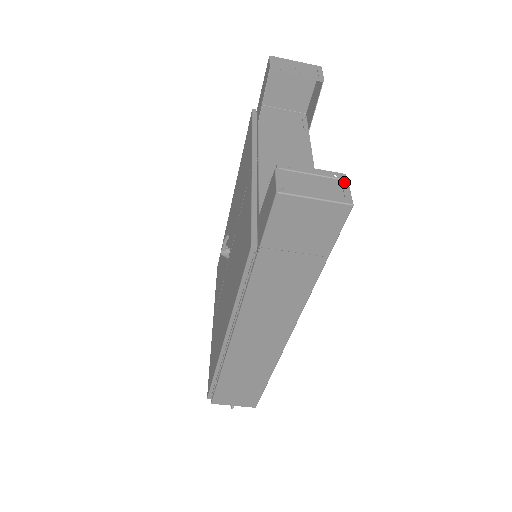
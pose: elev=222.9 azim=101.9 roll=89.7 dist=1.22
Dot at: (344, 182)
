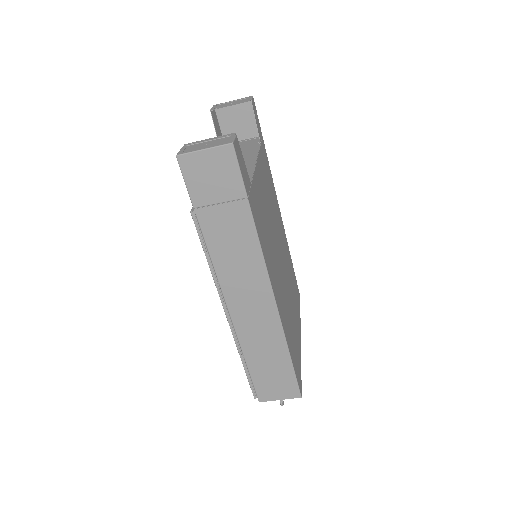
Dot at: (232, 136)
